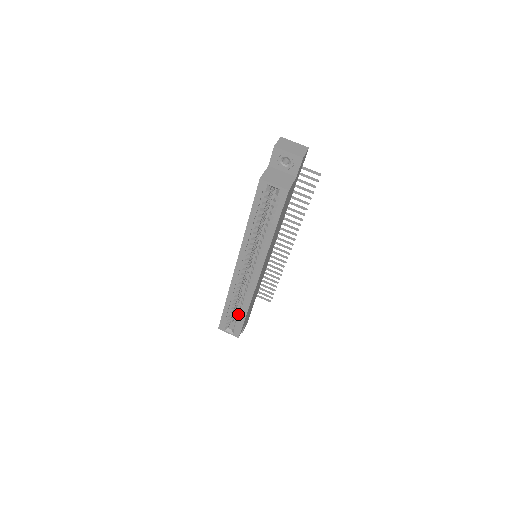
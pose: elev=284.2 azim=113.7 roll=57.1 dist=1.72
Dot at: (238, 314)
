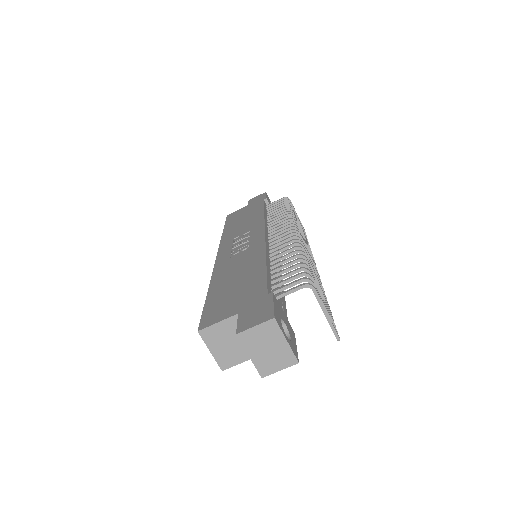
Dot at: occluded
